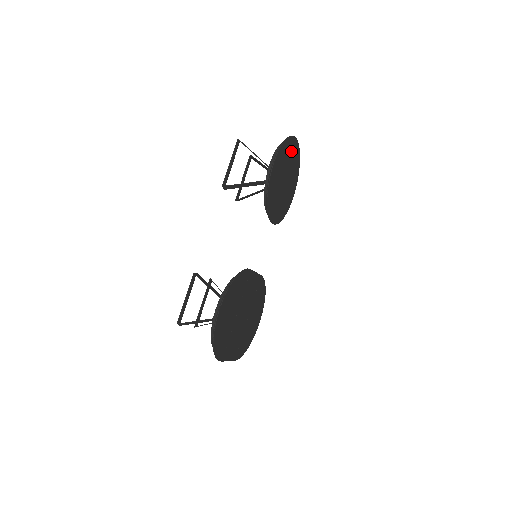
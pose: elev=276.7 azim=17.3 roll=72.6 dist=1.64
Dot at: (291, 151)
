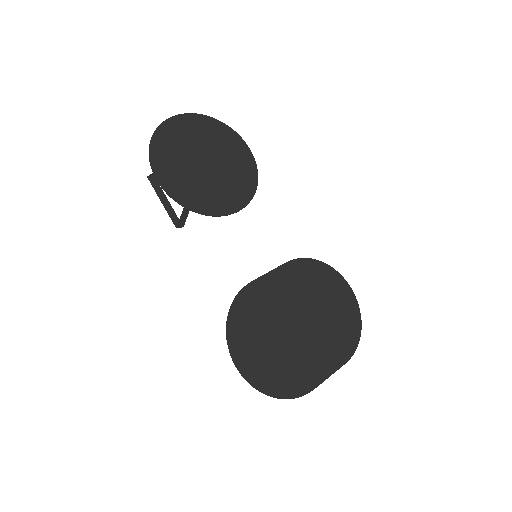
Dot at: (180, 134)
